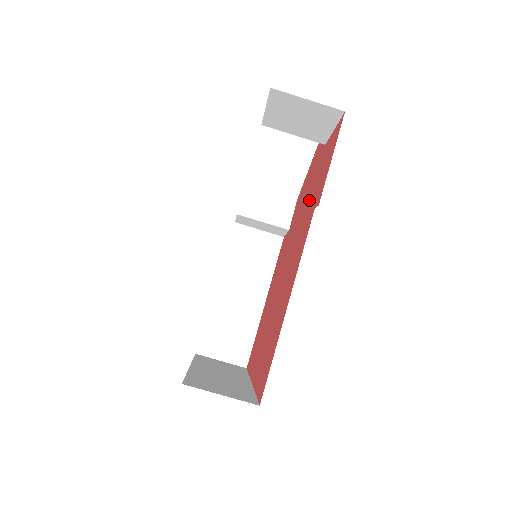
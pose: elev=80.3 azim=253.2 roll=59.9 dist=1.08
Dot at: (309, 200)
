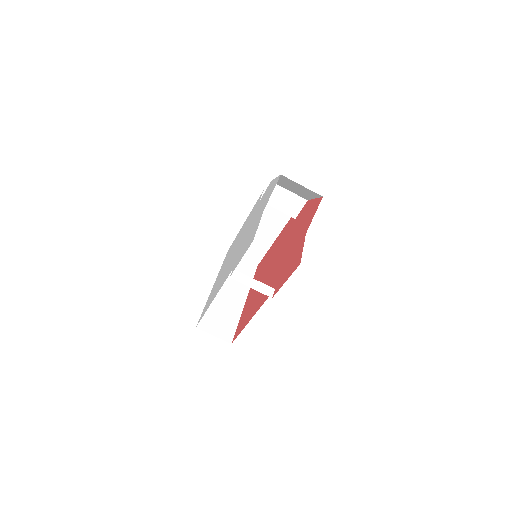
Dot at: (287, 258)
